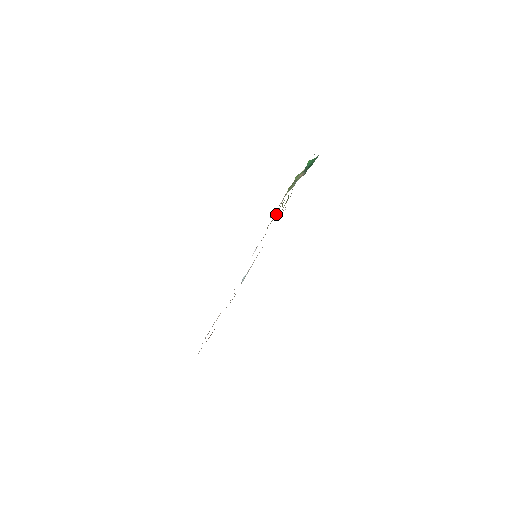
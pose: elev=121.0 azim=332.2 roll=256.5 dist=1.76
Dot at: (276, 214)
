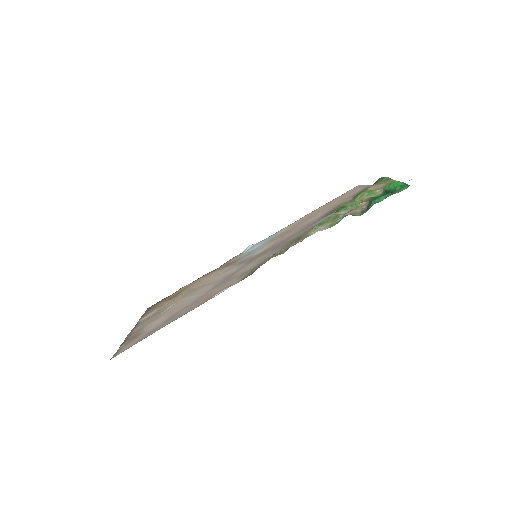
Dot at: (286, 249)
